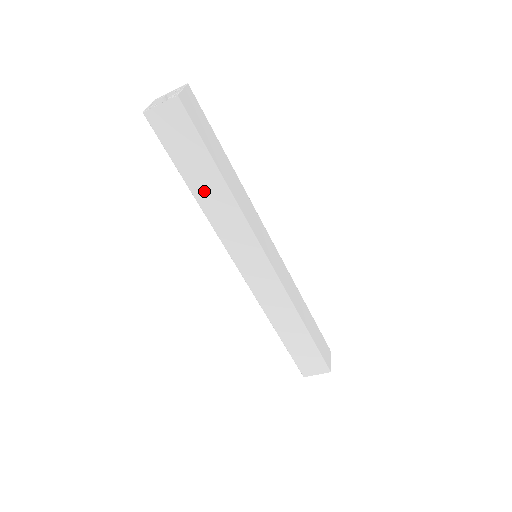
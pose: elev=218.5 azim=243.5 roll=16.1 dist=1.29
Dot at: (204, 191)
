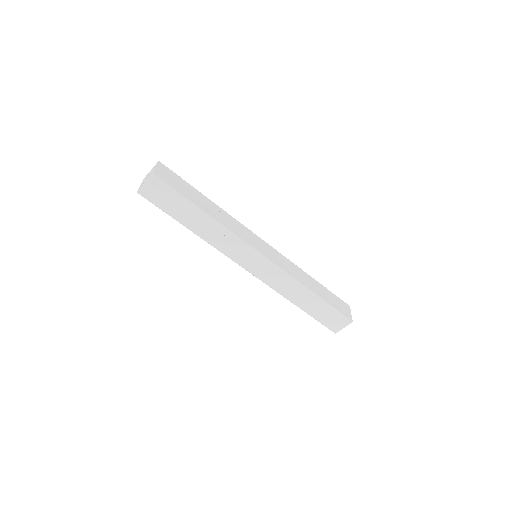
Dot at: (197, 226)
